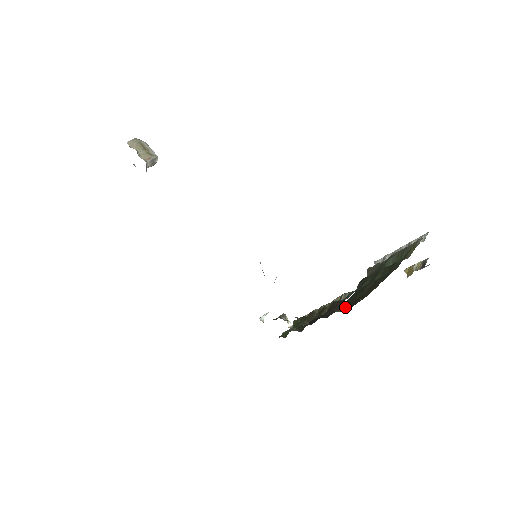
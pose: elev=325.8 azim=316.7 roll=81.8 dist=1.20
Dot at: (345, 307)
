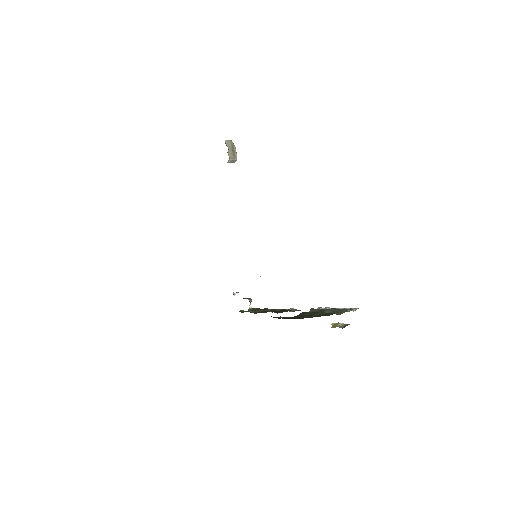
Dot at: (287, 318)
